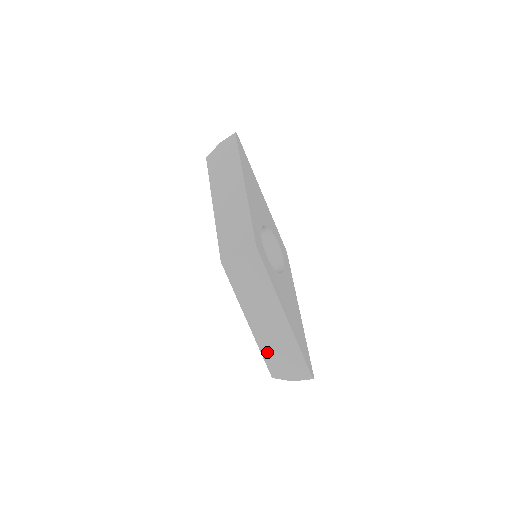
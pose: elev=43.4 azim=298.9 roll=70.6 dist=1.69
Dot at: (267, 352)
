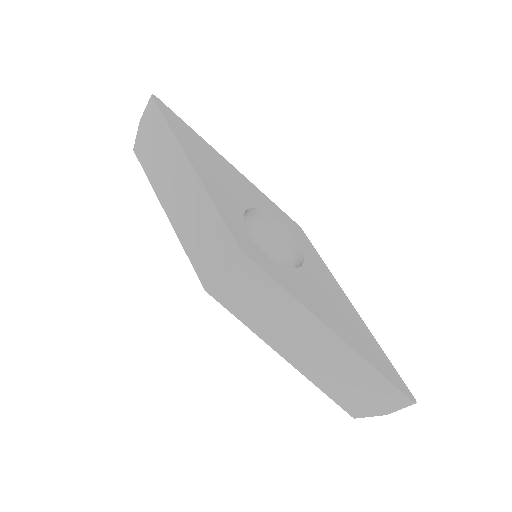
Dot at: (330, 388)
